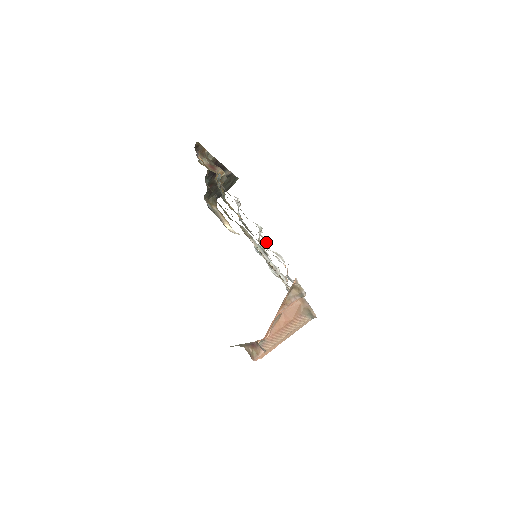
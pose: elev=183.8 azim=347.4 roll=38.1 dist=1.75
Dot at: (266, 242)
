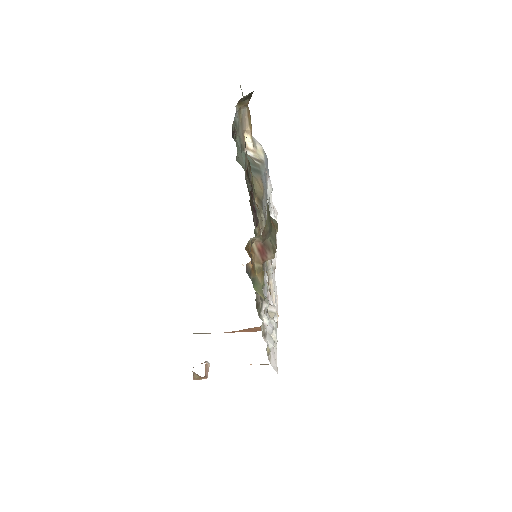
Dot at: (268, 355)
